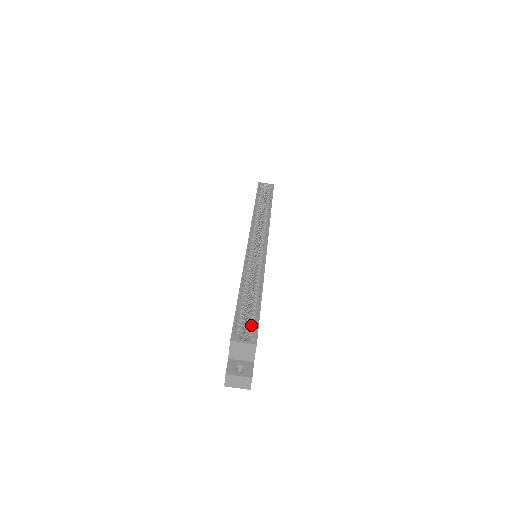
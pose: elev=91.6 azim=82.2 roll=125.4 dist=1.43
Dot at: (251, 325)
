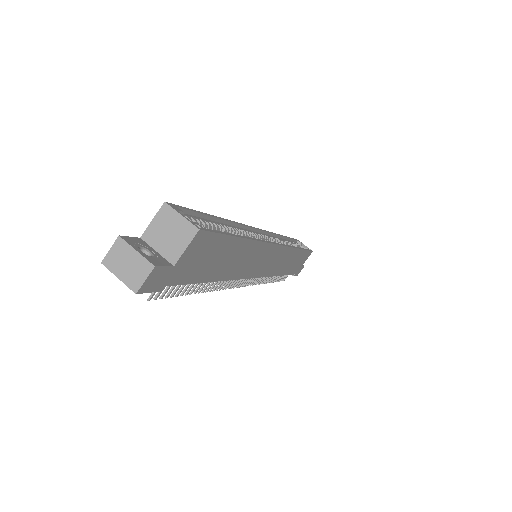
Dot at: occluded
